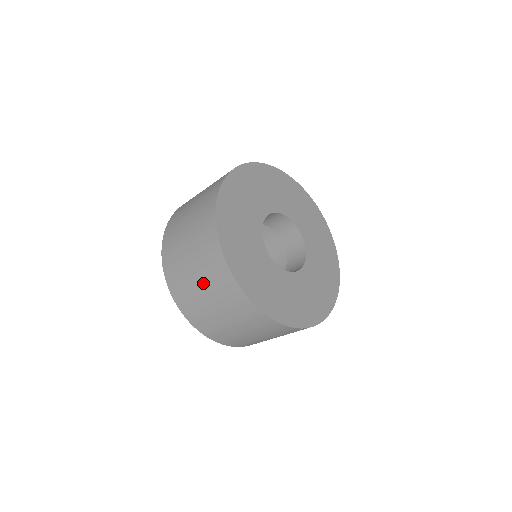
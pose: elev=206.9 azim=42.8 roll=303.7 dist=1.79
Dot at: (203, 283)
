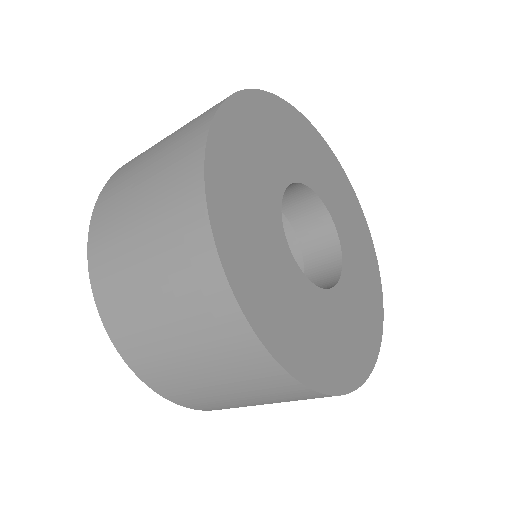
Dot at: (149, 184)
